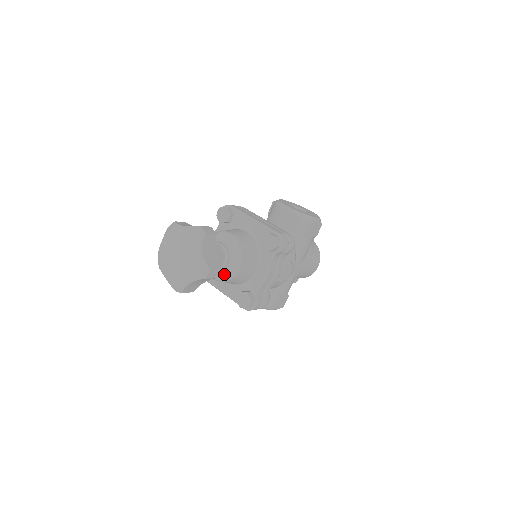
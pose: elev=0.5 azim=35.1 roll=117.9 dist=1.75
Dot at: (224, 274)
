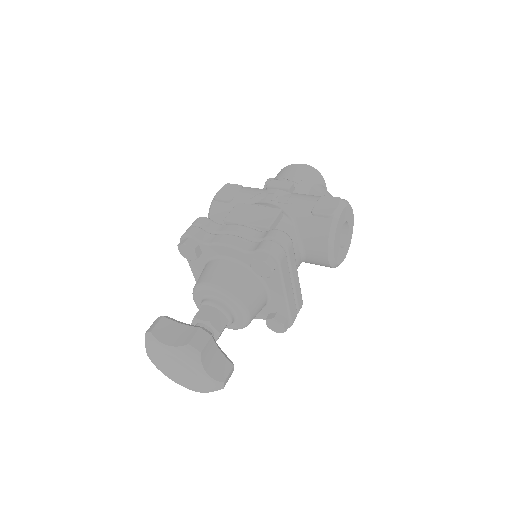
Dot at: occluded
